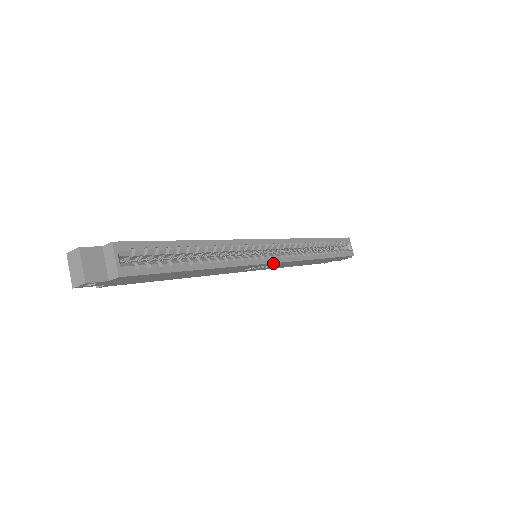
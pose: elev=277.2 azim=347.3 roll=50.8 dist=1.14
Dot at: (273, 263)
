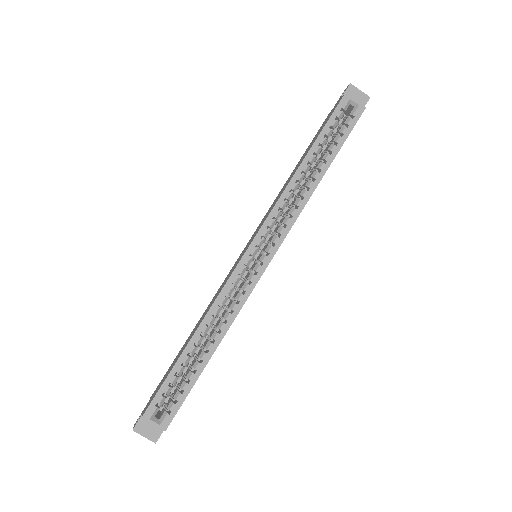
Dot at: (270, 261)
